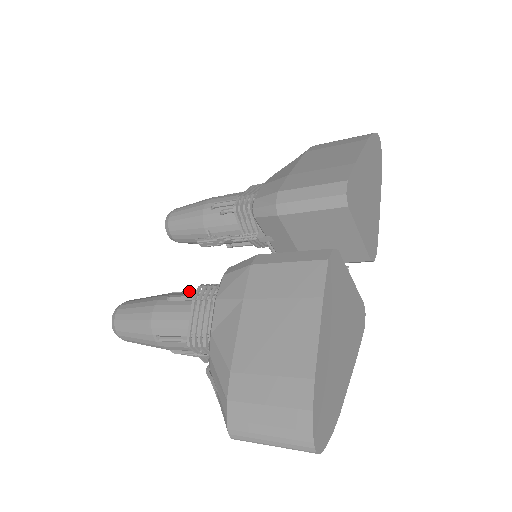
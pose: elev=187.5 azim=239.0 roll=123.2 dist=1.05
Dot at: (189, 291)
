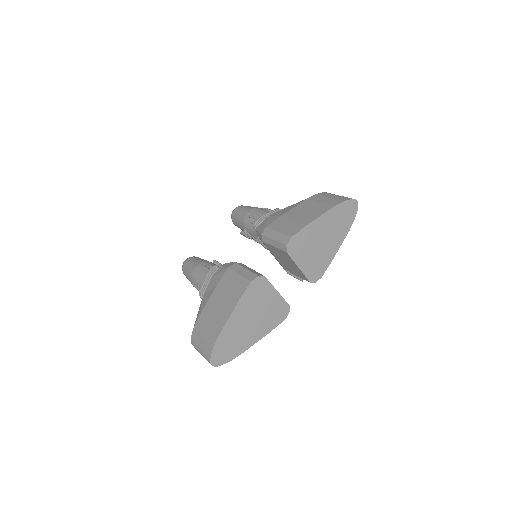
Dot at: (211, 266)
